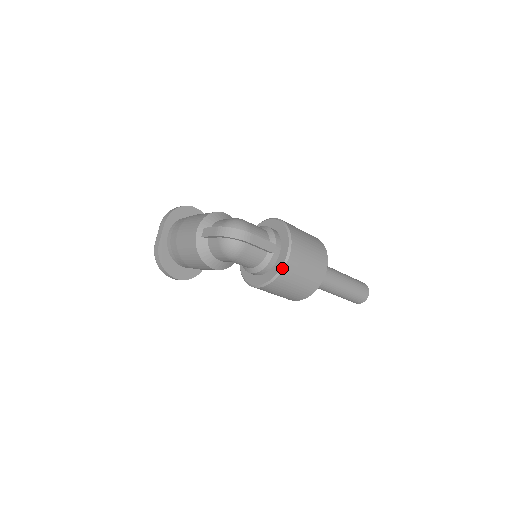
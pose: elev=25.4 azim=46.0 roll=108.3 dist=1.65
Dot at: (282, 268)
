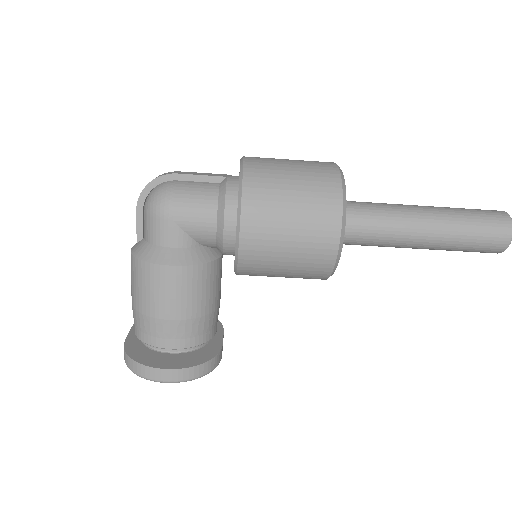
Dot at: (241, 169)
